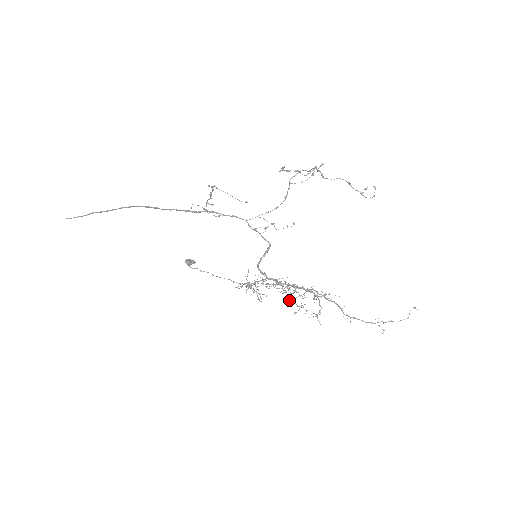
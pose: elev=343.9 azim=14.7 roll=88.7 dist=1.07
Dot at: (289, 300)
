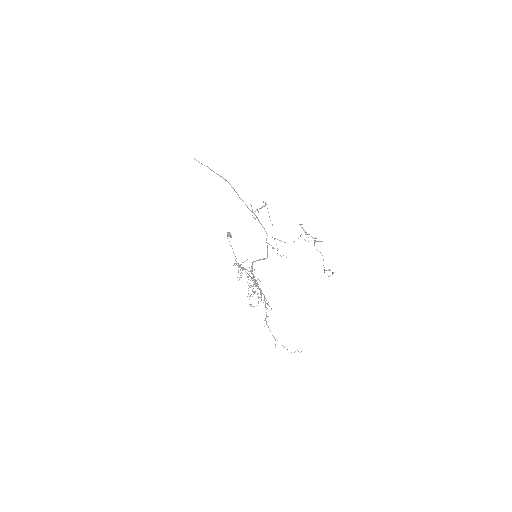
Dot at: (248, 288)
